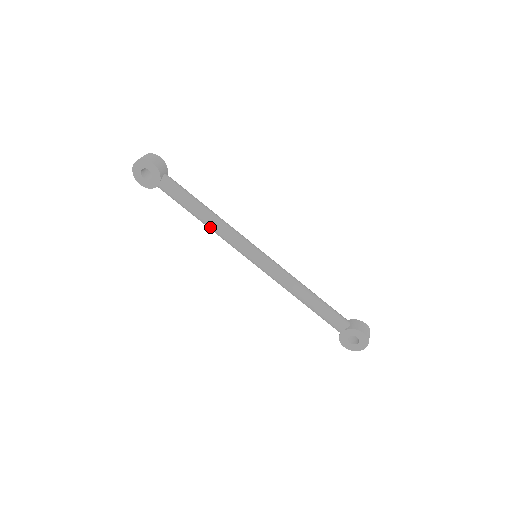
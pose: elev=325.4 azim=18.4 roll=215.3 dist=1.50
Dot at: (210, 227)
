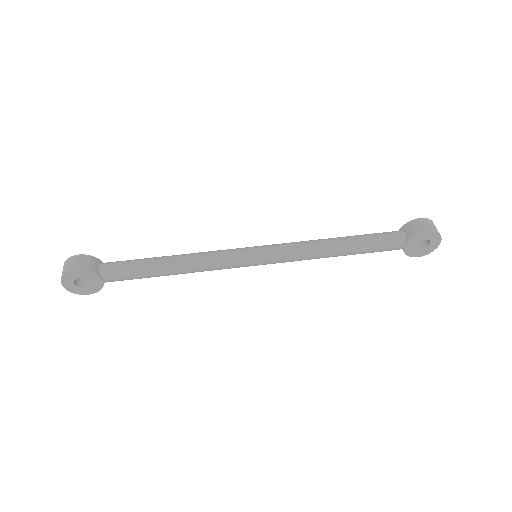
Dot at: (188, 272)
